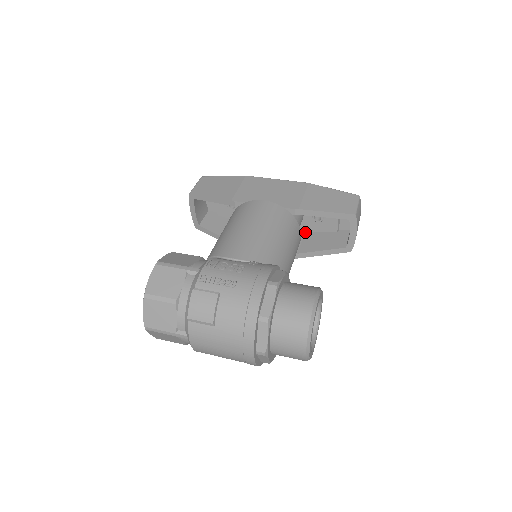
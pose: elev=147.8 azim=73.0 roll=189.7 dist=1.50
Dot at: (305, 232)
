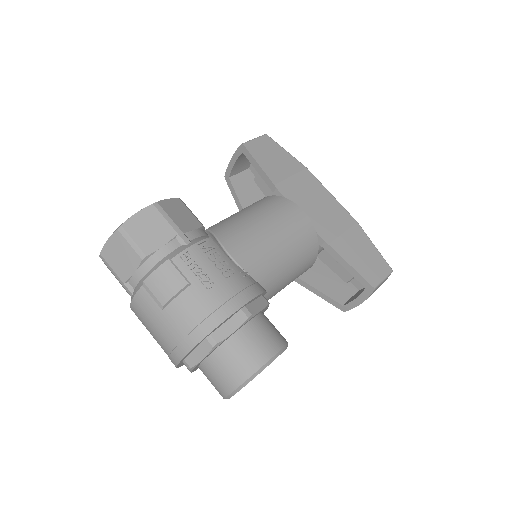
Dot at: (319, 259)
